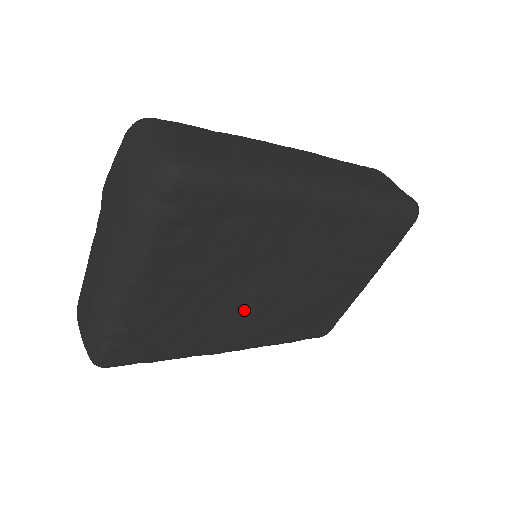
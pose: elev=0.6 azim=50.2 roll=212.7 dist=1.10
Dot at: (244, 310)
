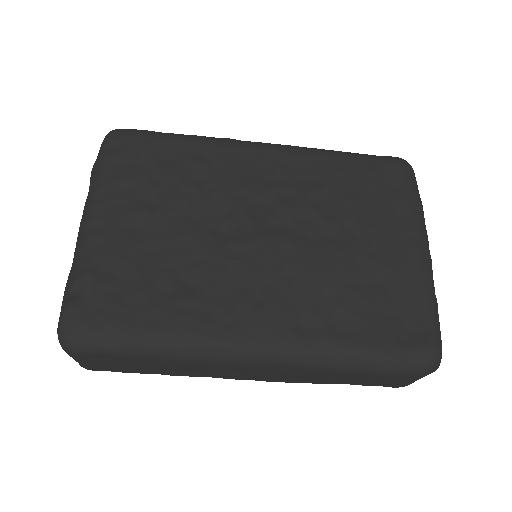
Dot at: (232, 263)
